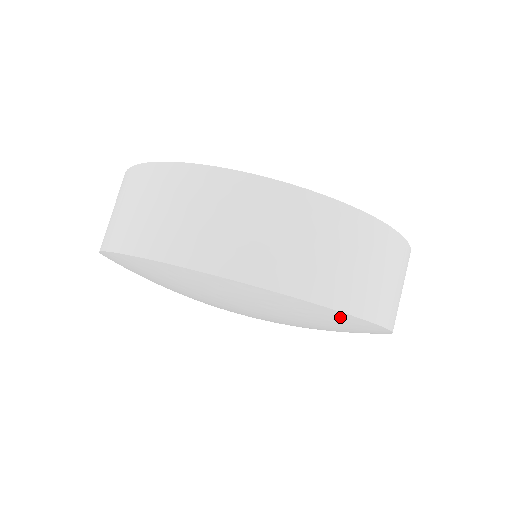
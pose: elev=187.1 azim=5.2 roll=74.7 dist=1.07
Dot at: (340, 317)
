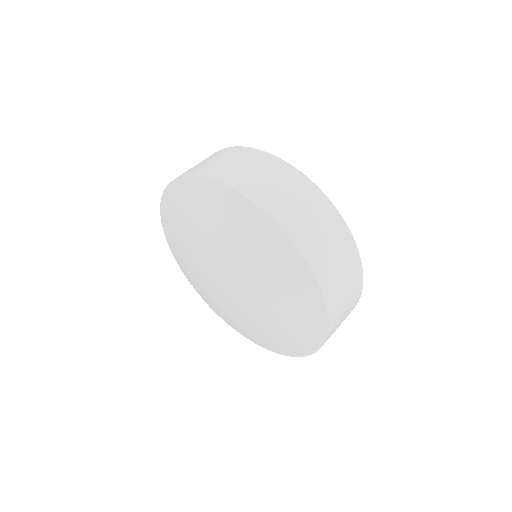
Dot at: (281, 241)
